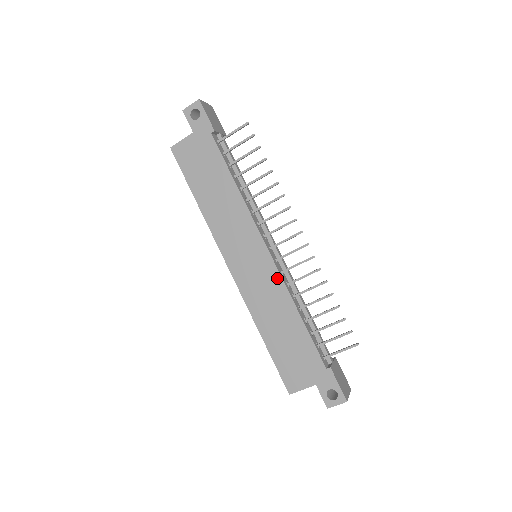
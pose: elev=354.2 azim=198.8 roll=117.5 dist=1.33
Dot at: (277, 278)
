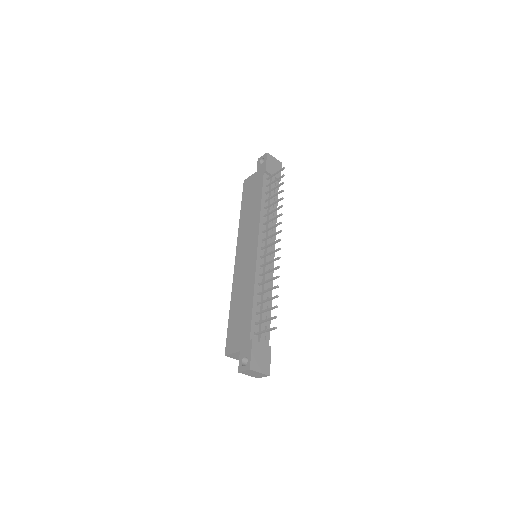
Dot at: (253, 268)
